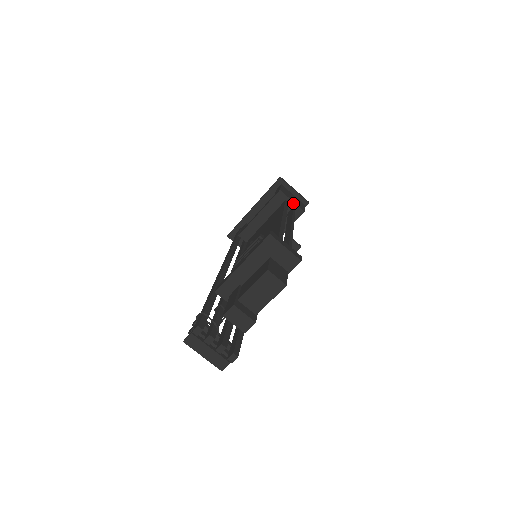
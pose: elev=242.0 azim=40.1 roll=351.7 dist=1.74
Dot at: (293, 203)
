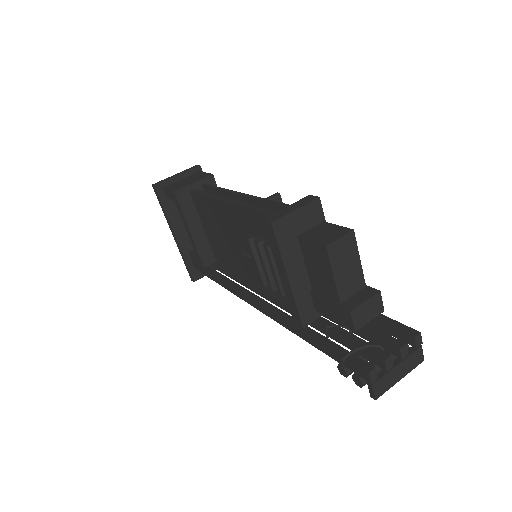
Dot at: (197, 183)
